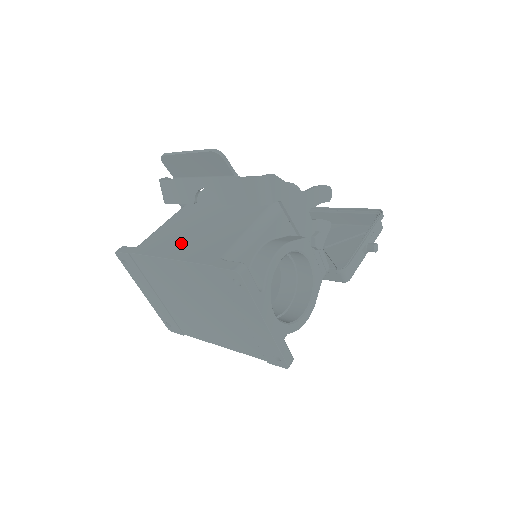
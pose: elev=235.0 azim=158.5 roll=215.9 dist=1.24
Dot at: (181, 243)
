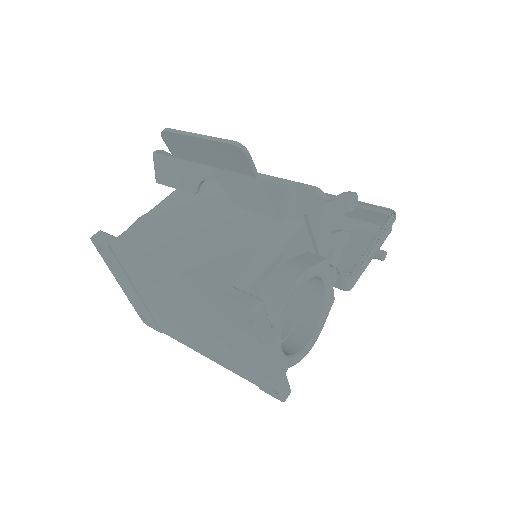
Dot at: (177, 246)
